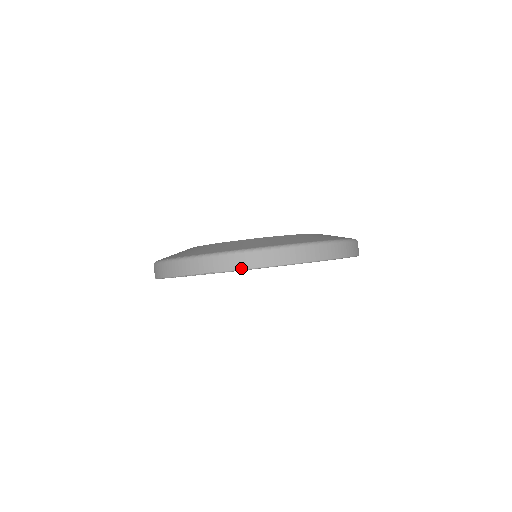
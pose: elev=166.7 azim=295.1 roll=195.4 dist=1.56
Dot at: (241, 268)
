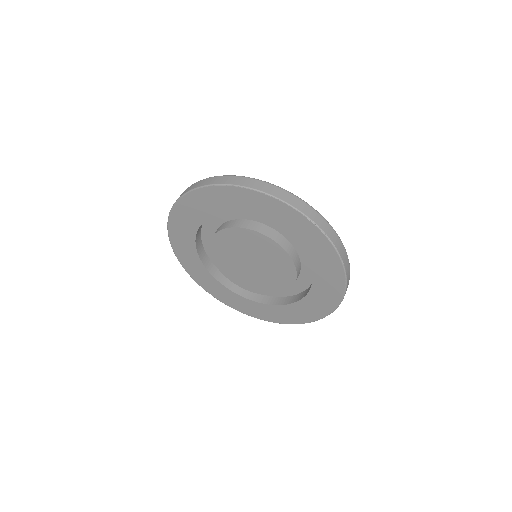
Dot at: (184, 193)
